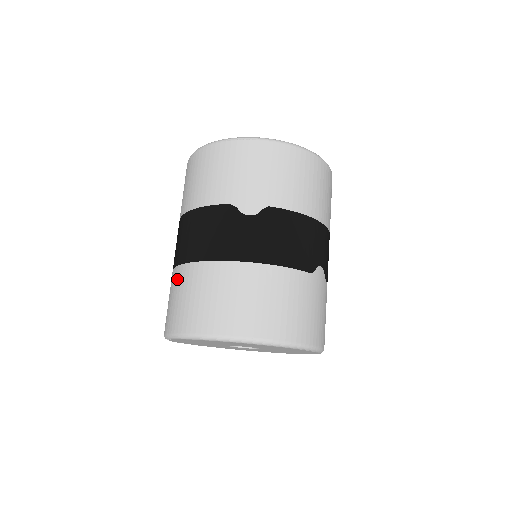
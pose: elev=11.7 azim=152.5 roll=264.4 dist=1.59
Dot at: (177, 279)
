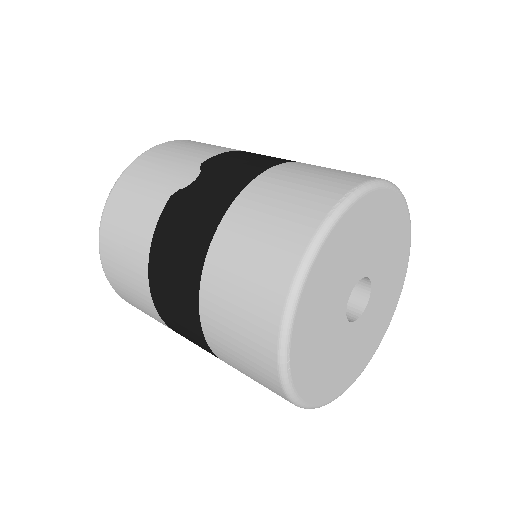
Dot at: (213, 307)
